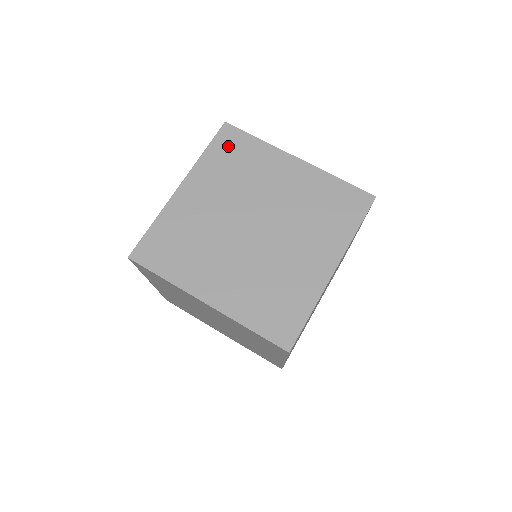
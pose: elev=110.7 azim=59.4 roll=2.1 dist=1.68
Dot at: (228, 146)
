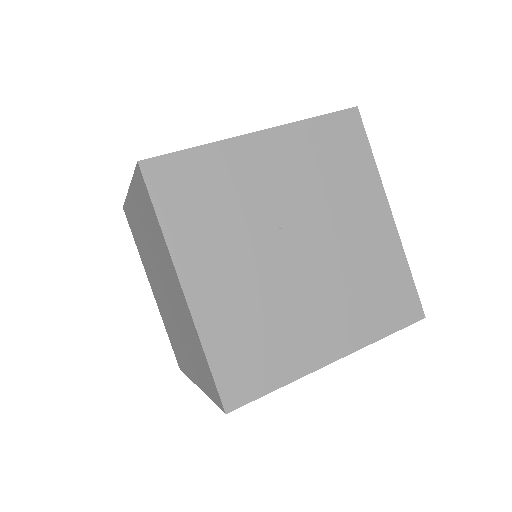
Dot at: (177, 189)
